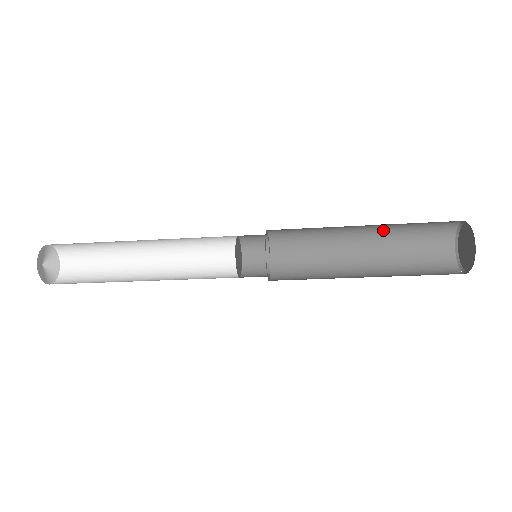
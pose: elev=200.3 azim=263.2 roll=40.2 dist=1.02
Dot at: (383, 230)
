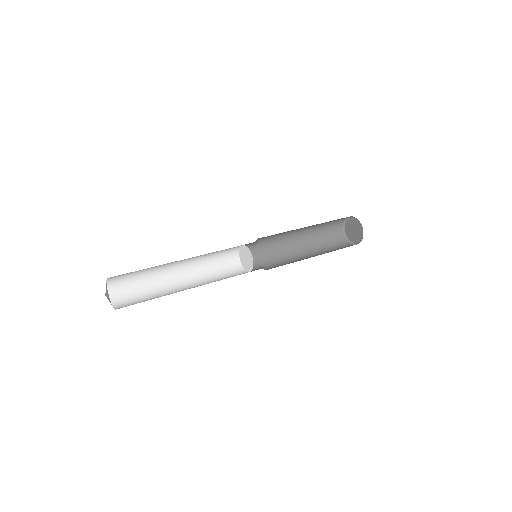
Dot at: occluded
